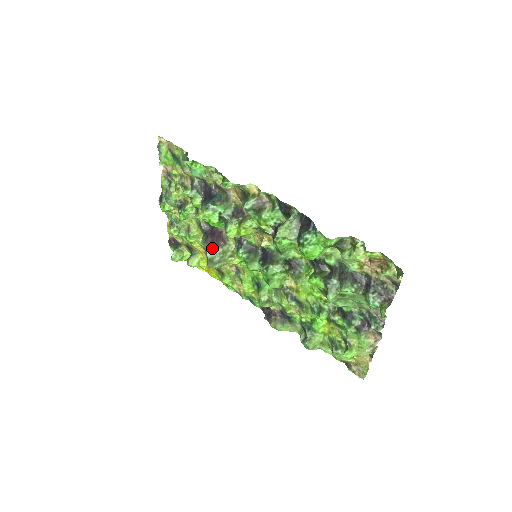
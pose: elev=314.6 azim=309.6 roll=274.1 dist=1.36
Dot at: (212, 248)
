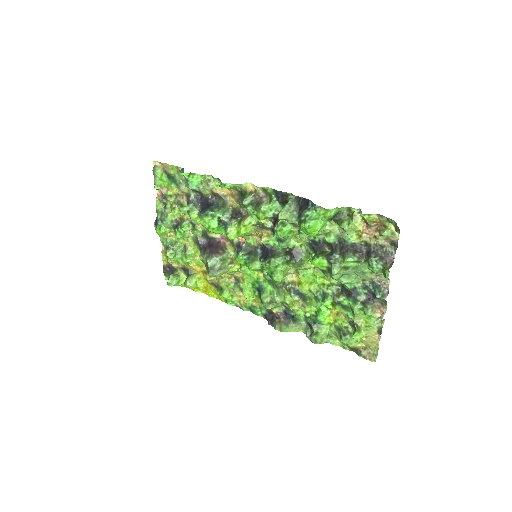
Dot at: (212, 256)
